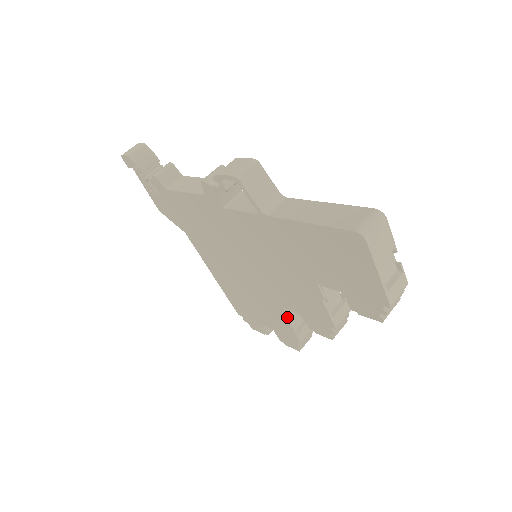
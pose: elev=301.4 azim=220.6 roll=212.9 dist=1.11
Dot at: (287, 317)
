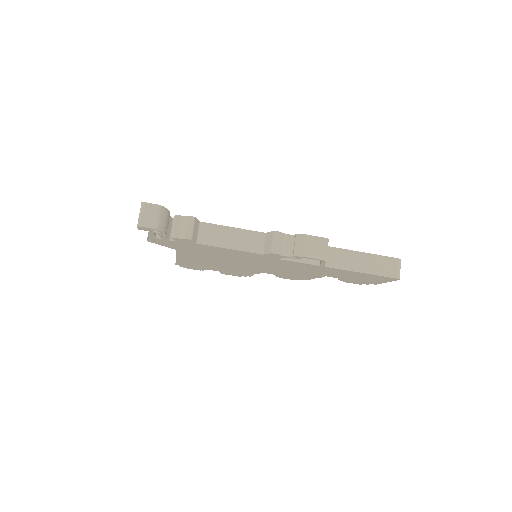
Dot at: occluded
